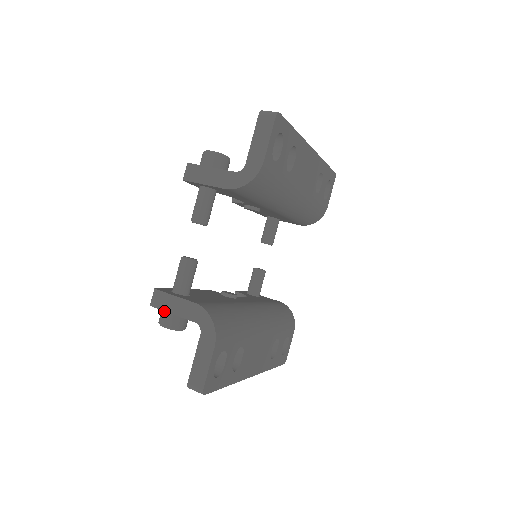
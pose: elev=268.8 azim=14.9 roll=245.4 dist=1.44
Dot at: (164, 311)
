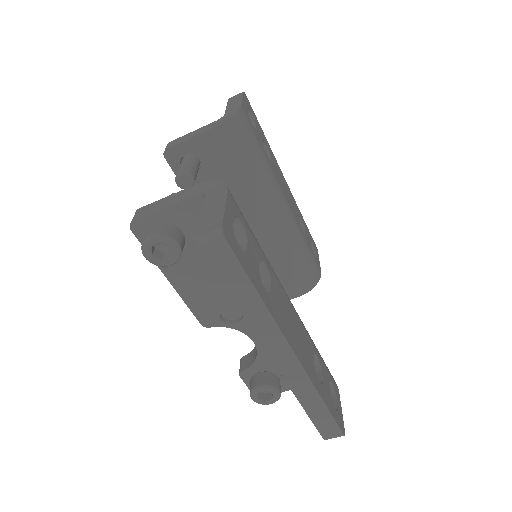
Dot at: (149, 227)
